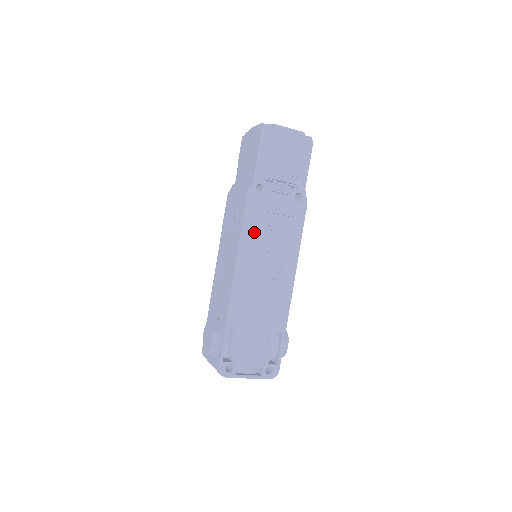
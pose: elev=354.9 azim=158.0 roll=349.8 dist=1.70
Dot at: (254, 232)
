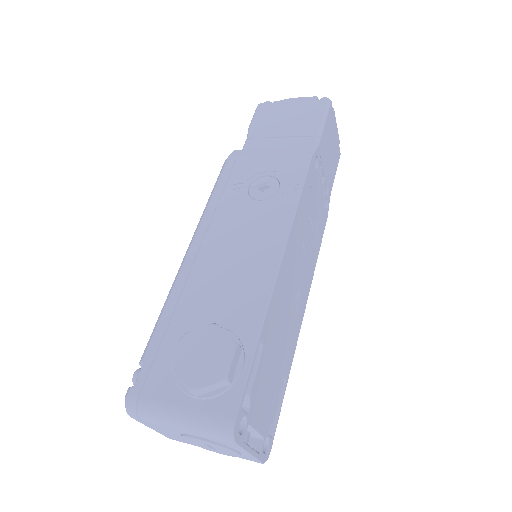
Dot at: (304, 212)
